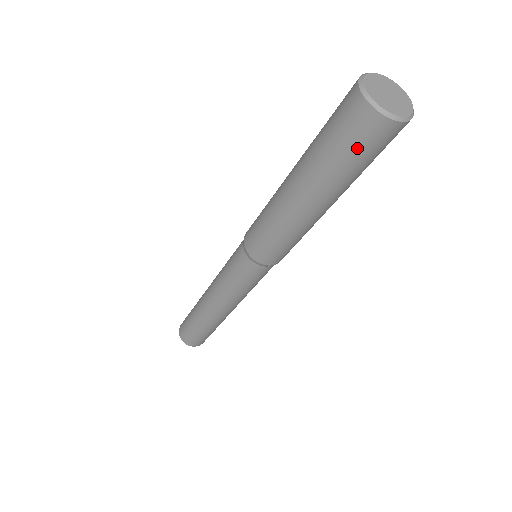
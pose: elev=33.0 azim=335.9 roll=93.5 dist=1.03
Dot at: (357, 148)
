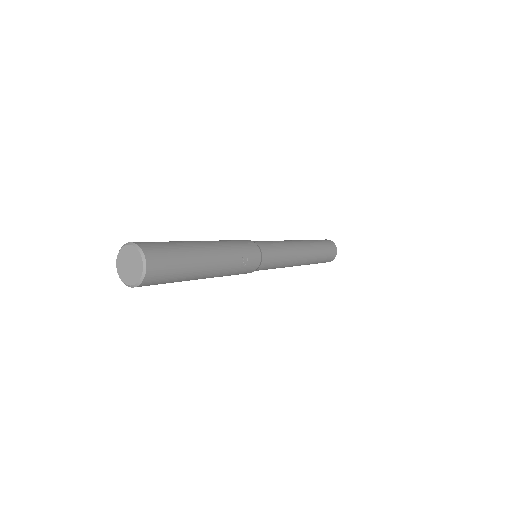
Dot at: occluded
